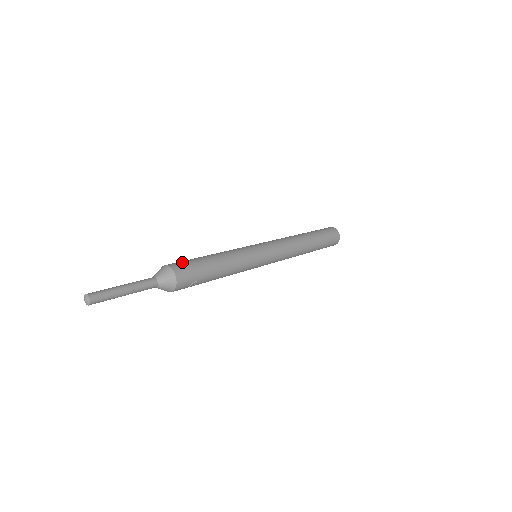
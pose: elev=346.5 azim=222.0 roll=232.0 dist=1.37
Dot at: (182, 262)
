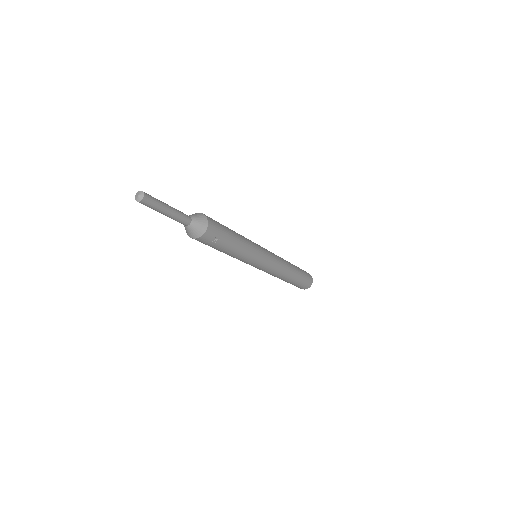
Dot at: occluded
